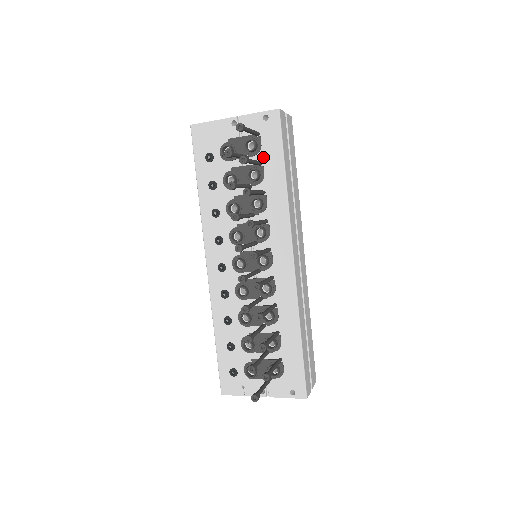
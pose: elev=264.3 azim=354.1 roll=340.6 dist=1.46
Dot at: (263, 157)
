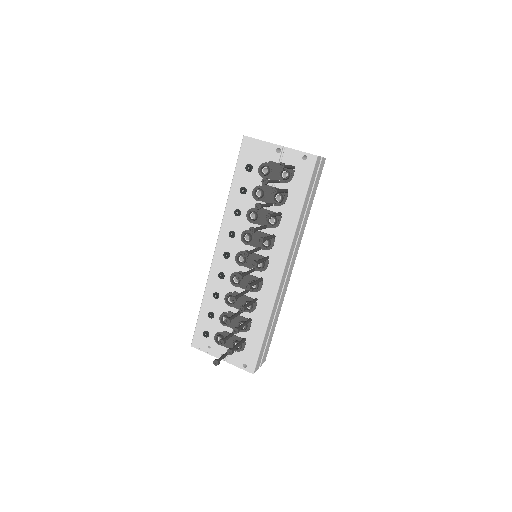
Dot at: (291, 187)
